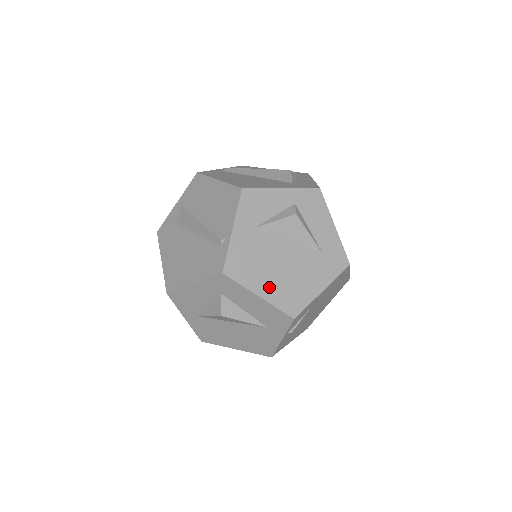
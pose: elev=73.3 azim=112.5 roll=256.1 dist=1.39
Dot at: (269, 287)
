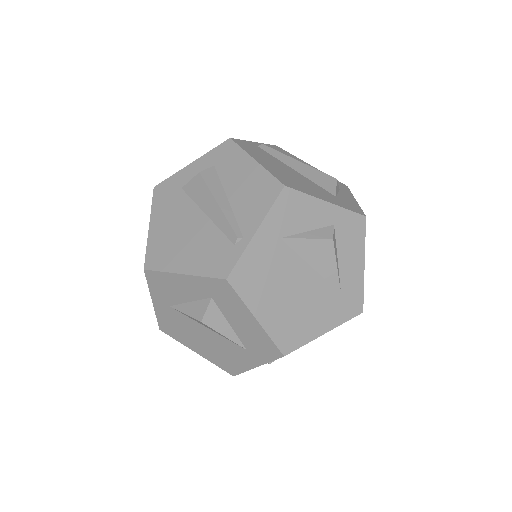
Dot at: (271, 312)
